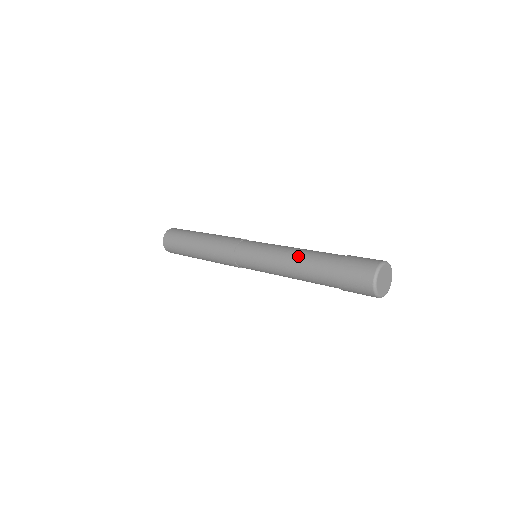
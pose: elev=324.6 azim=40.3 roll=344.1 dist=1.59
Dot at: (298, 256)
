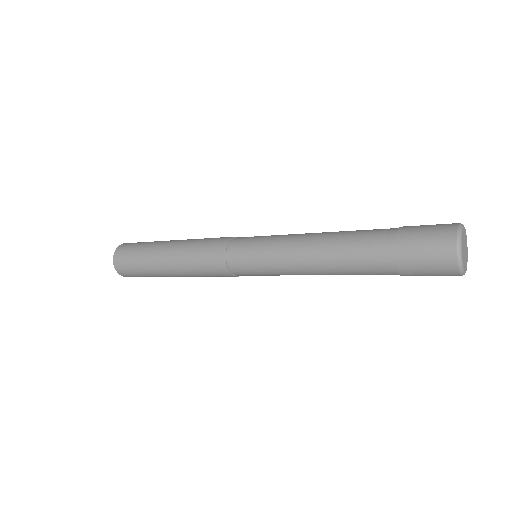
Dot at: (328, 236)
